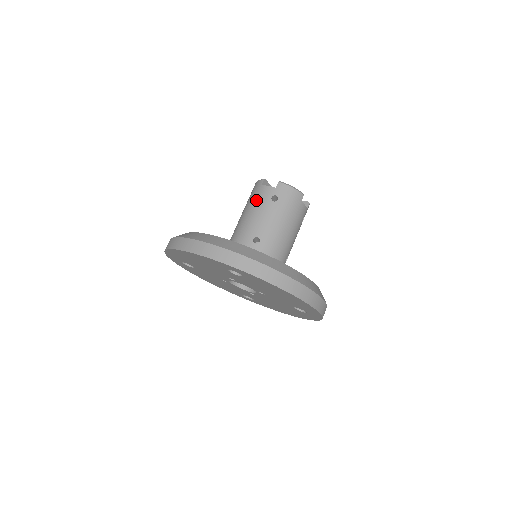
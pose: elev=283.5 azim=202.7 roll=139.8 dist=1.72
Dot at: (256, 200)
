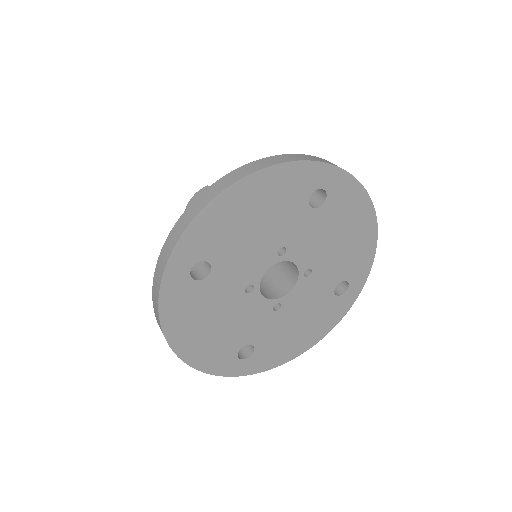
Dot at: occluded
